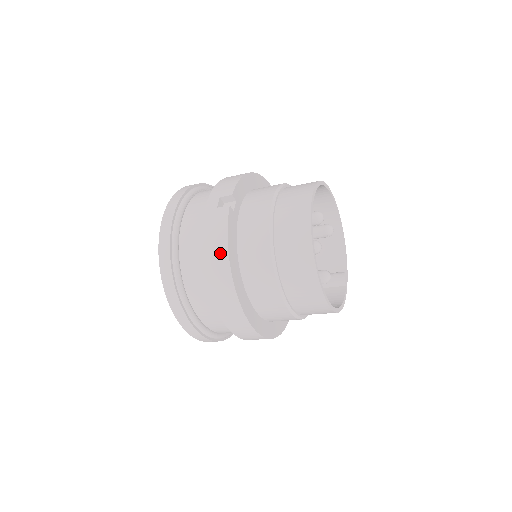
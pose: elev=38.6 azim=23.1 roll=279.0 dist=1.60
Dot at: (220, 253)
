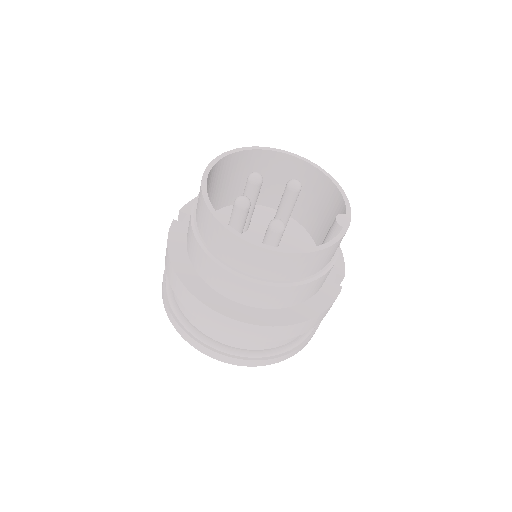
Dot at: (168, 260)
